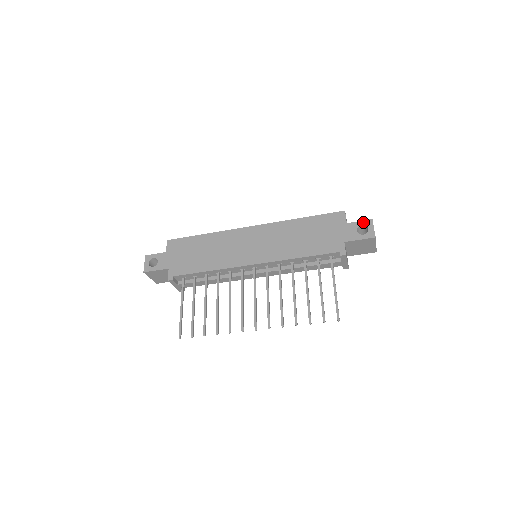
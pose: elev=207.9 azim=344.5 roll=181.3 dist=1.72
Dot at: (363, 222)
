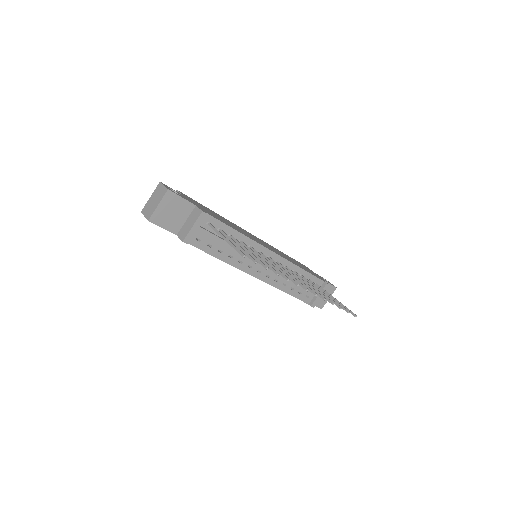
Dot at: occluded
